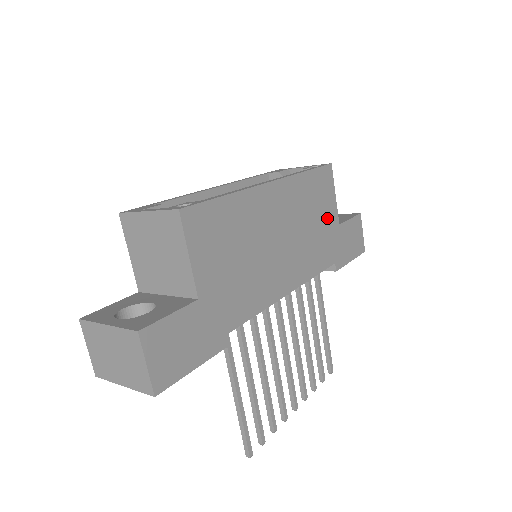
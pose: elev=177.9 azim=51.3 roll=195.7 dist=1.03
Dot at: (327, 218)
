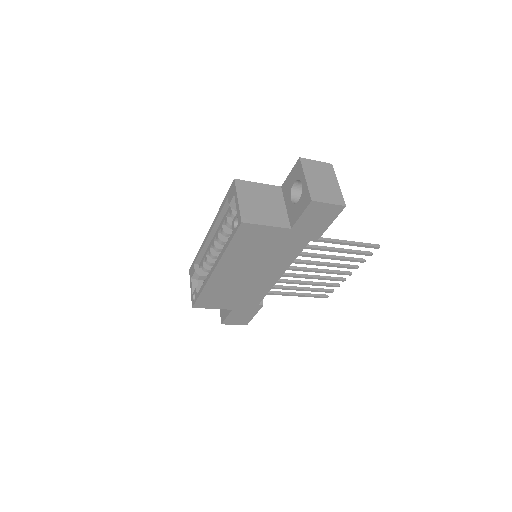
Dot at: (274, 238)
